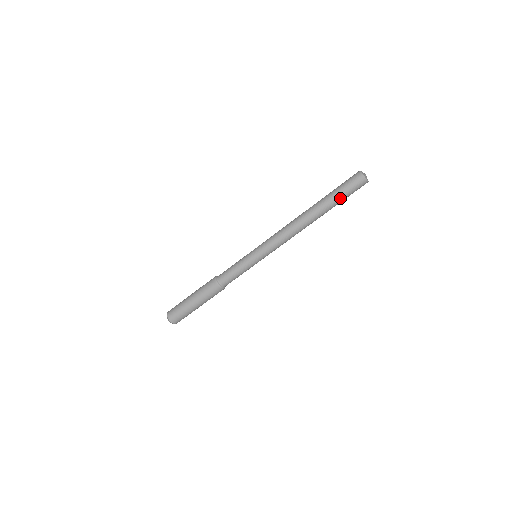
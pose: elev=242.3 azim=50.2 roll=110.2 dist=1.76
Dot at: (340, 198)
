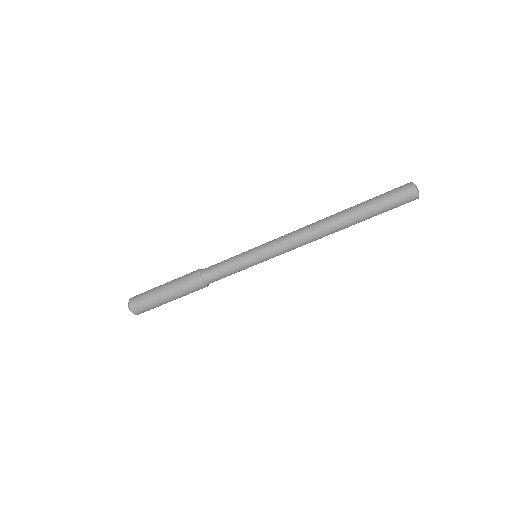
Dot at: (380, 212)
